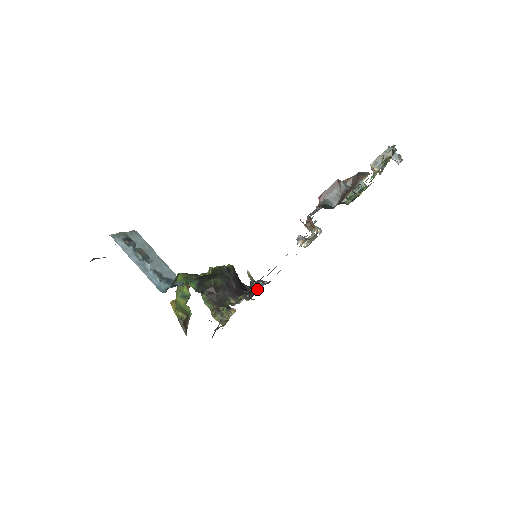
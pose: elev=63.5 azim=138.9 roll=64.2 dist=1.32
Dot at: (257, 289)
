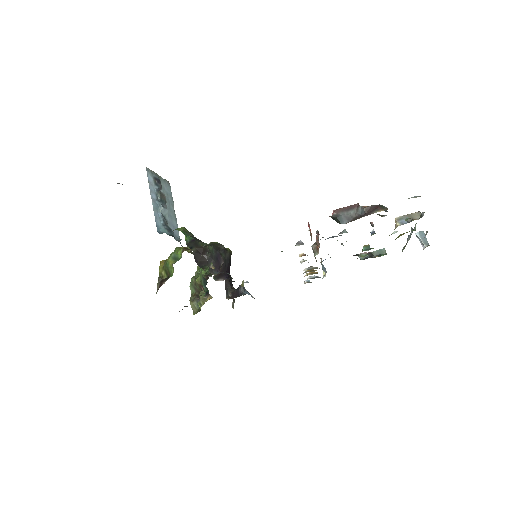
Dot at: (242, 294)
